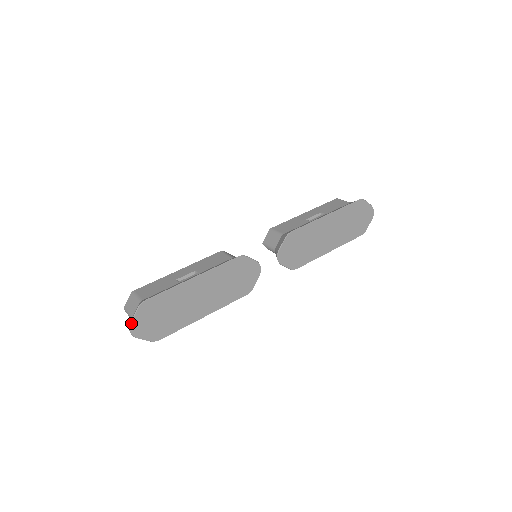
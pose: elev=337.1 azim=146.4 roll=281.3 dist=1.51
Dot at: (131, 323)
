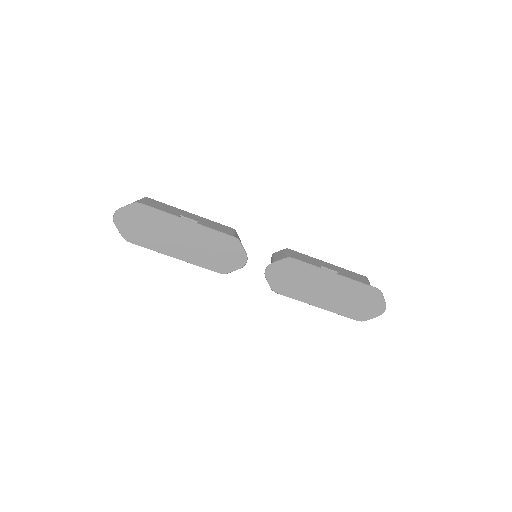
Dot at: (119, 210)
